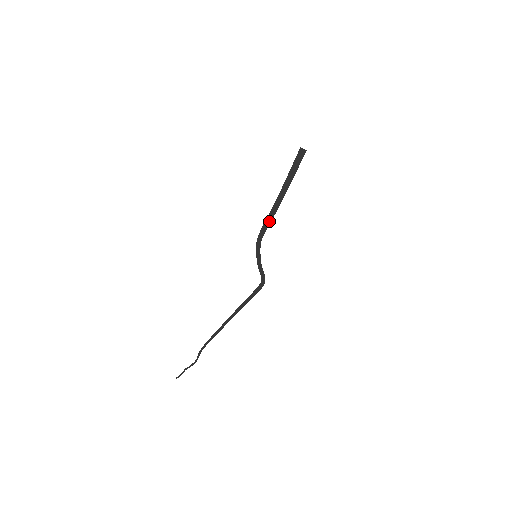
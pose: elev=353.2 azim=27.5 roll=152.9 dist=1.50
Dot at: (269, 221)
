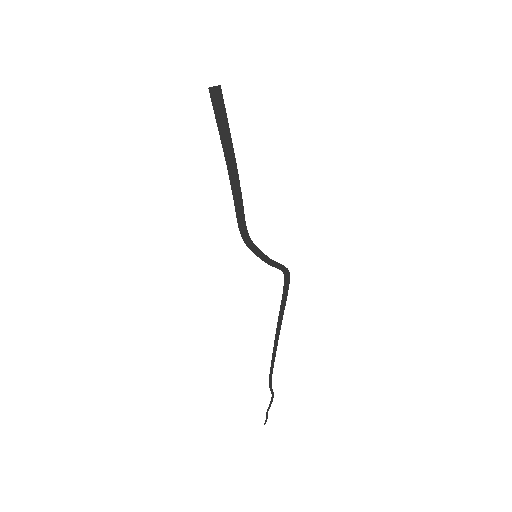
Dot at: (241, 208)
